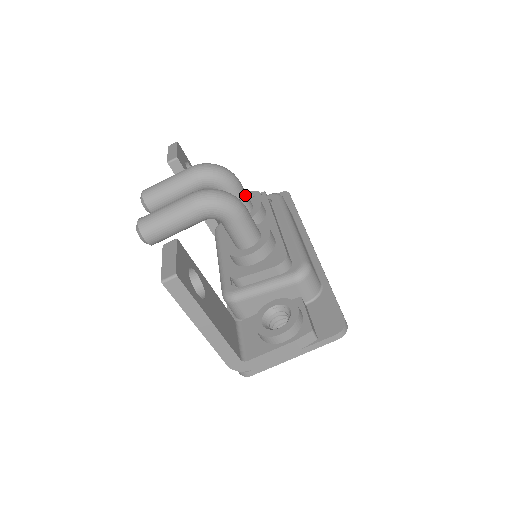
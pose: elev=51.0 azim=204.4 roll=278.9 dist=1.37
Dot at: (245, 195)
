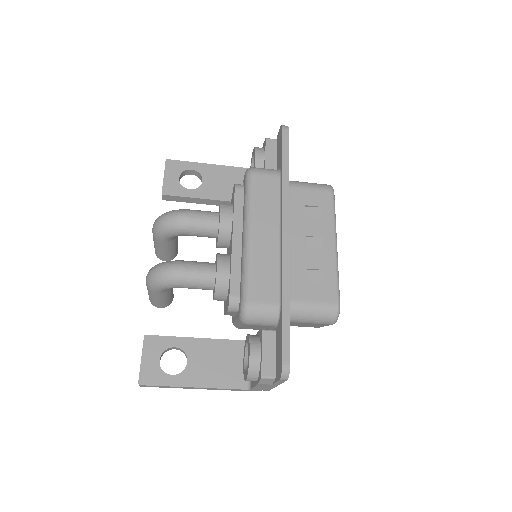
Dot at: (201, 223)
